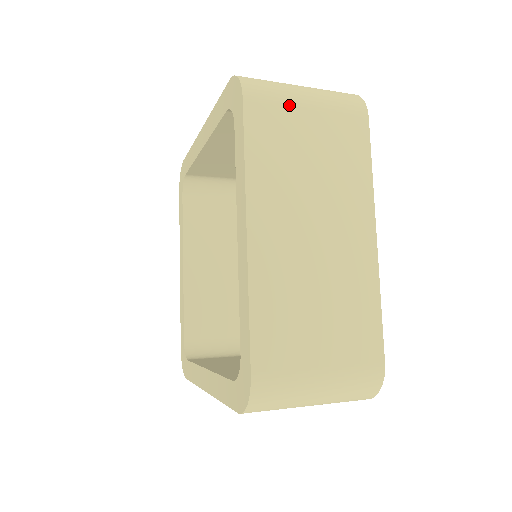
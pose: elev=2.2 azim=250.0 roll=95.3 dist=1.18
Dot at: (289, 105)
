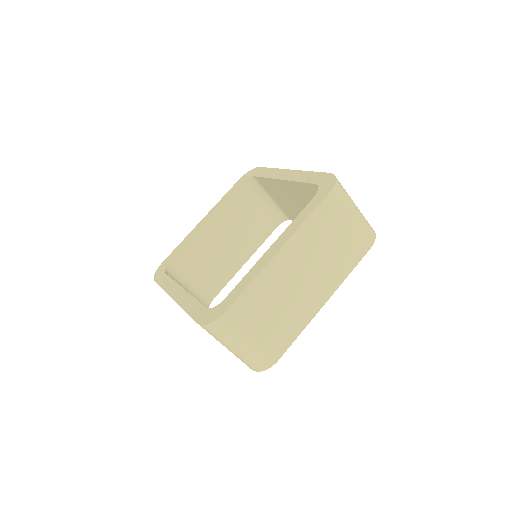
Dot at: occluded
